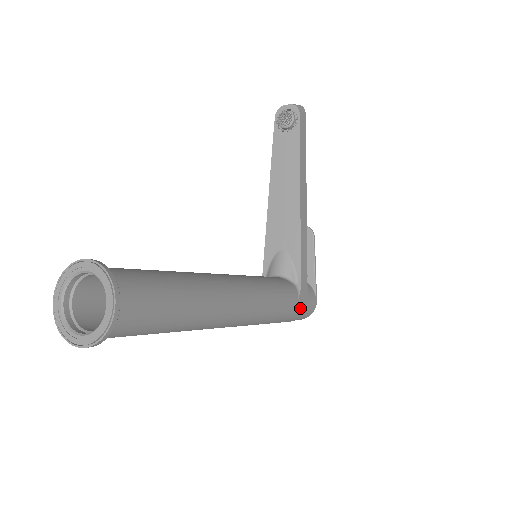
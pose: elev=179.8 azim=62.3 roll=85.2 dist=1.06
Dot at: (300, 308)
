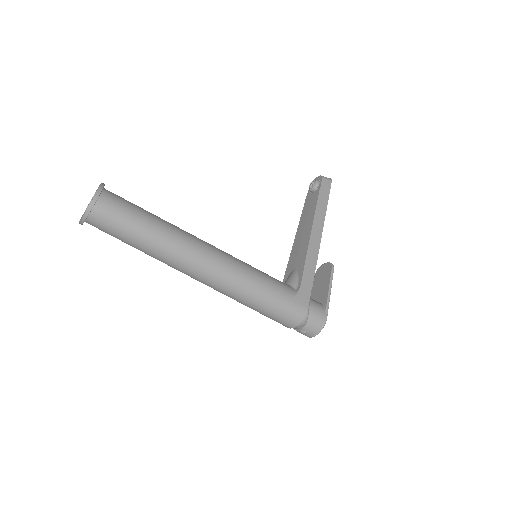
Dot at: (296, 308)
